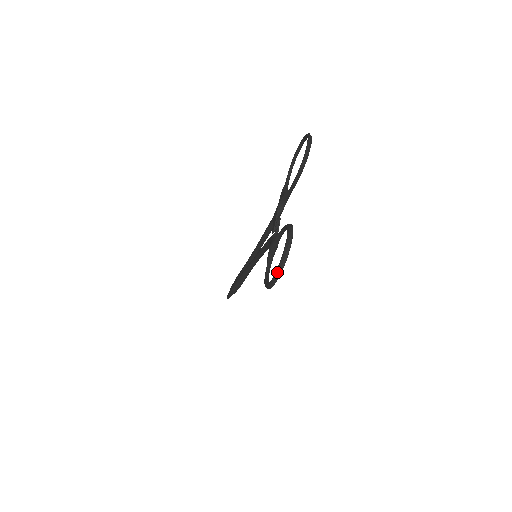
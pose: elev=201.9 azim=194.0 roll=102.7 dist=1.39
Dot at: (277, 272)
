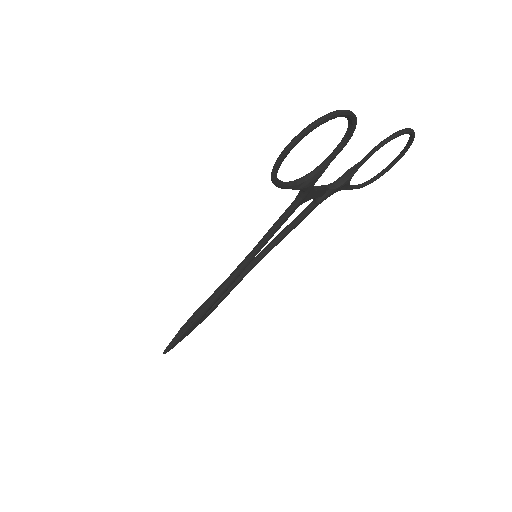
Dot at: (310, 124)
